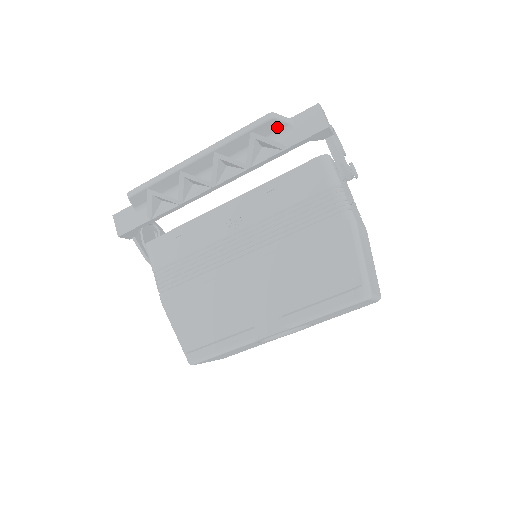
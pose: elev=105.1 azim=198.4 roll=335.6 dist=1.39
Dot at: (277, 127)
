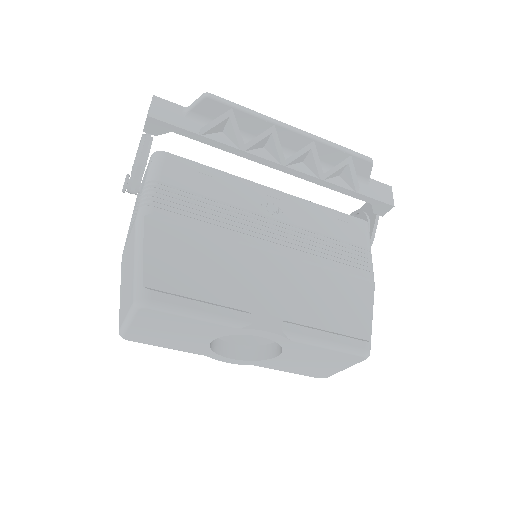
Dot at: (362, 173)
